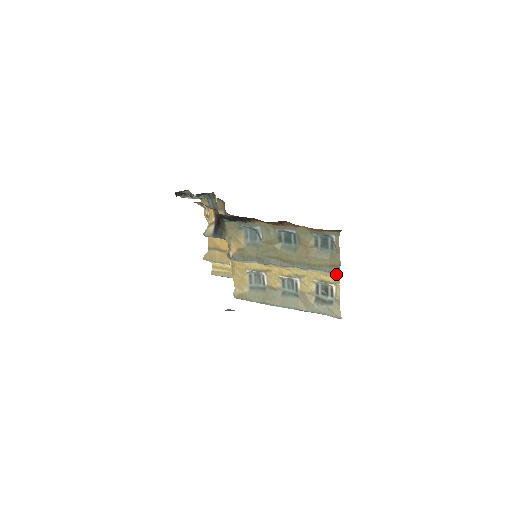
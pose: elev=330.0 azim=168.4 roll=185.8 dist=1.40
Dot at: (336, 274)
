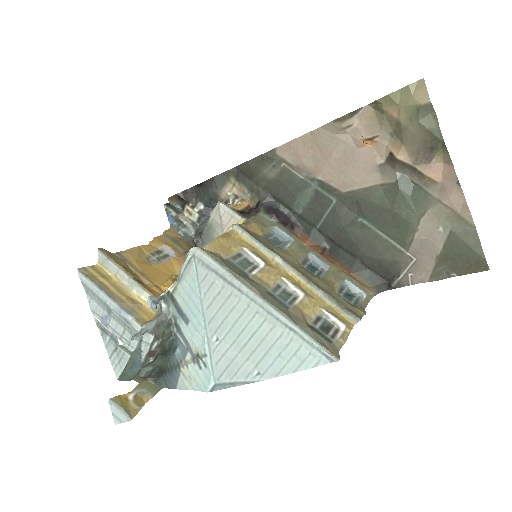
Dot at: (353, 320)
